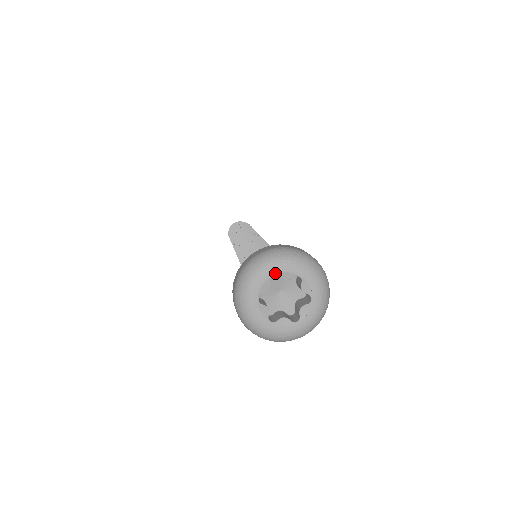
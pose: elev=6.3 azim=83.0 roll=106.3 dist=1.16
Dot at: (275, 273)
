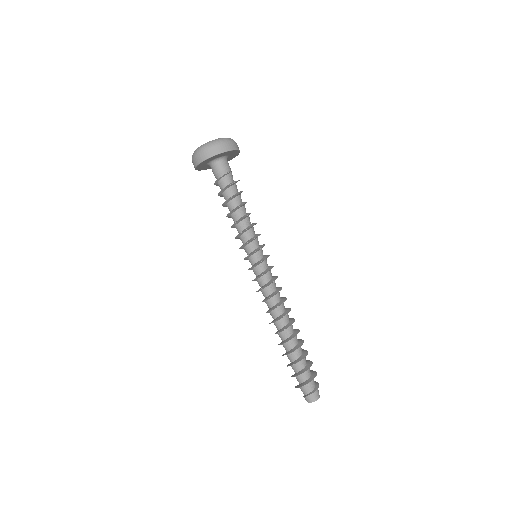
Dot at: occluded
